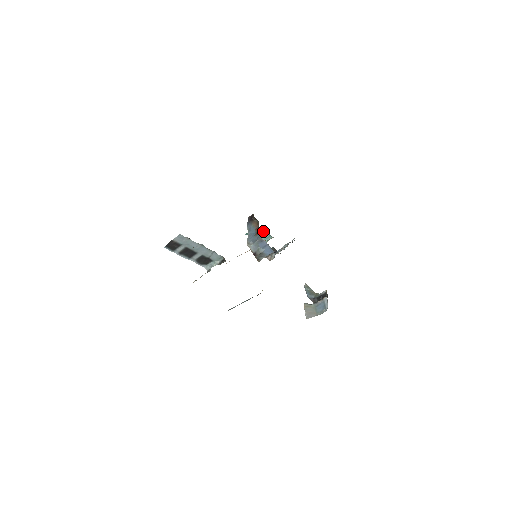
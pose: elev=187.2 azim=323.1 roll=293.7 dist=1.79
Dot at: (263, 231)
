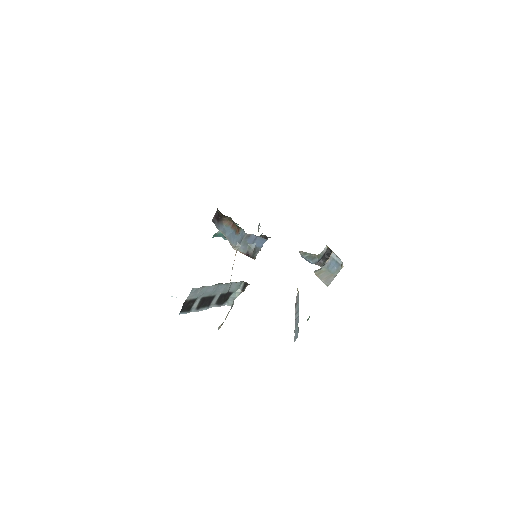
Dot at: occluded
